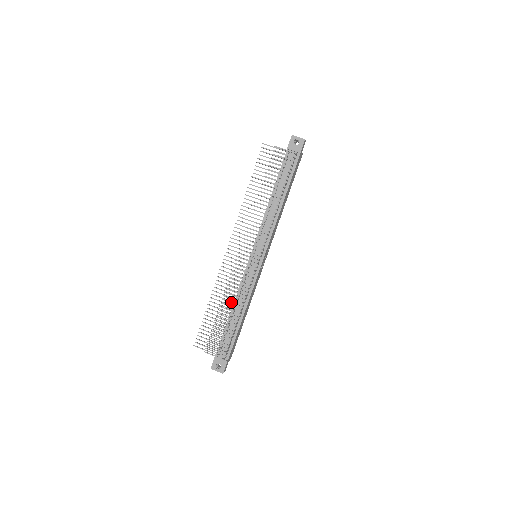
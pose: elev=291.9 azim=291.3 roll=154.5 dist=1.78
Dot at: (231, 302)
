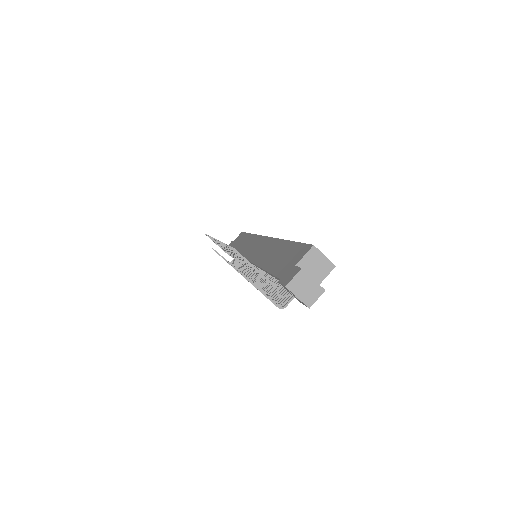
Dot at: occluded
